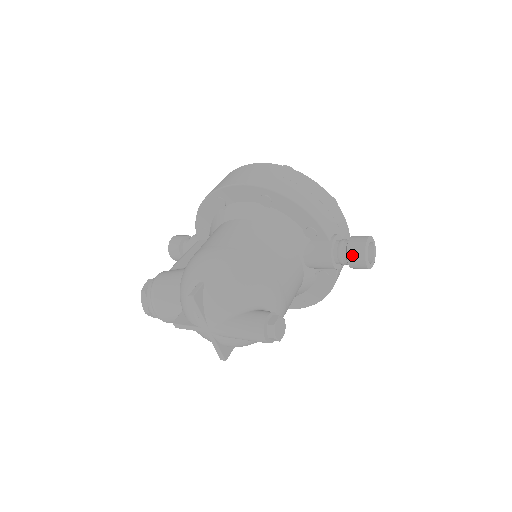
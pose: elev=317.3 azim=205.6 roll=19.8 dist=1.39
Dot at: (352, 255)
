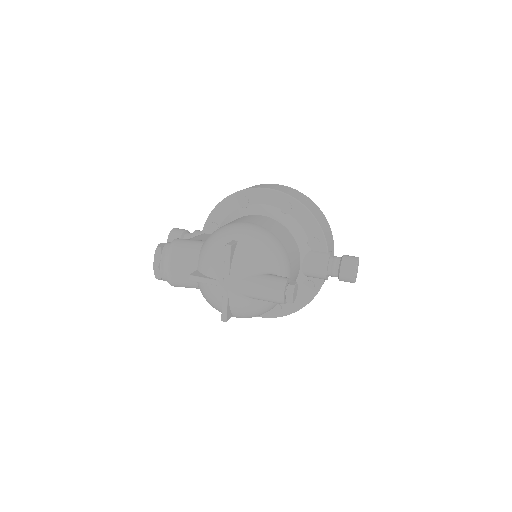
Dot at: (345, 266)
